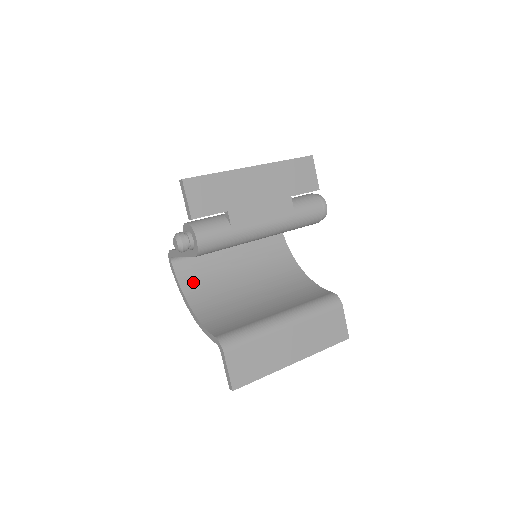
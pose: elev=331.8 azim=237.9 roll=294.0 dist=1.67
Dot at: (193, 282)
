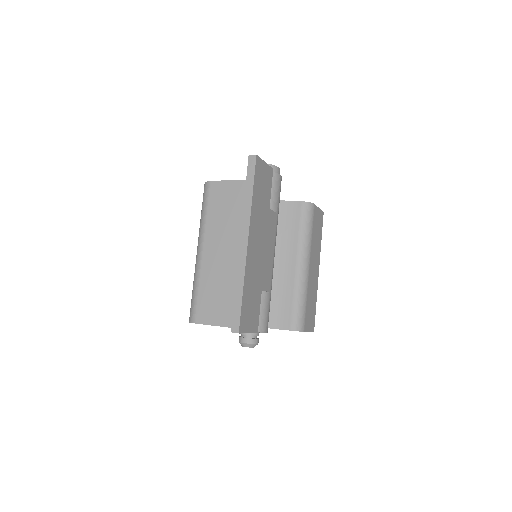
Dot at: occluded
